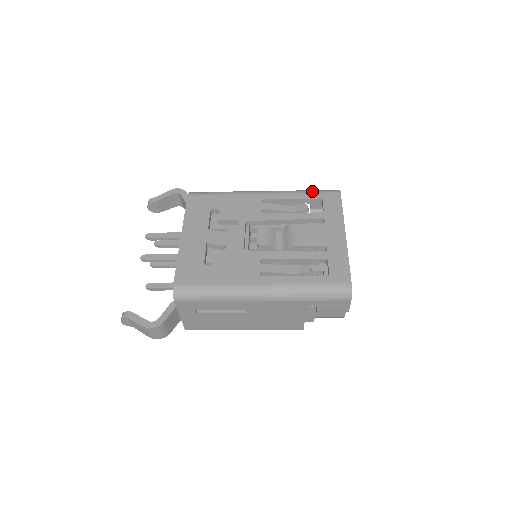
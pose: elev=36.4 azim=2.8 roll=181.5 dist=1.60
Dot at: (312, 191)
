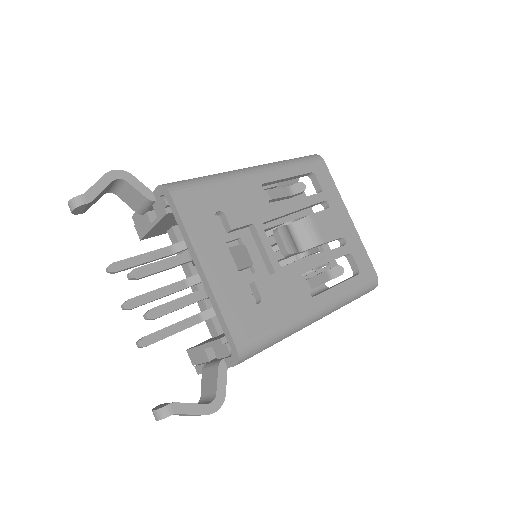
Dot at: (300, 162)
